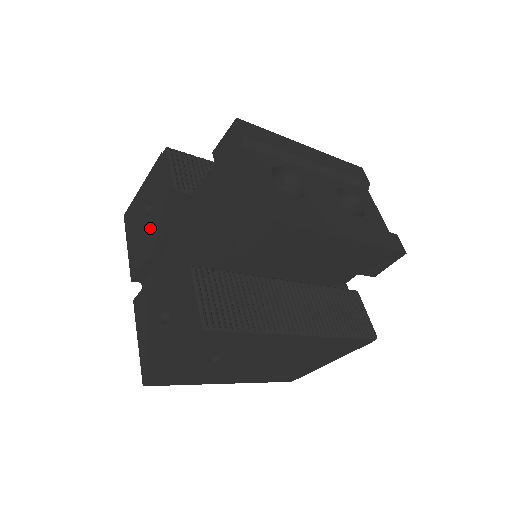
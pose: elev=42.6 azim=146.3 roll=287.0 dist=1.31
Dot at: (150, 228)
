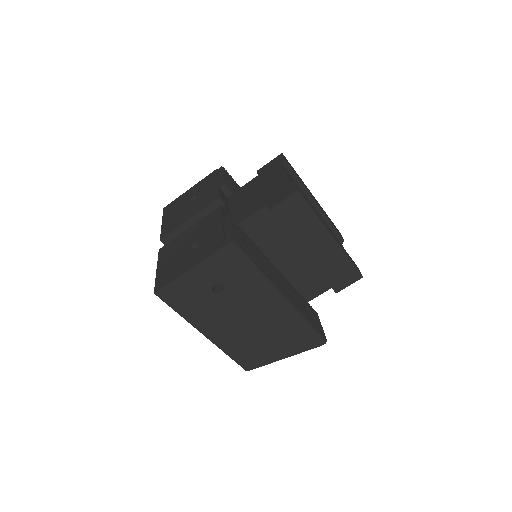
Dot at: (192, 207)
